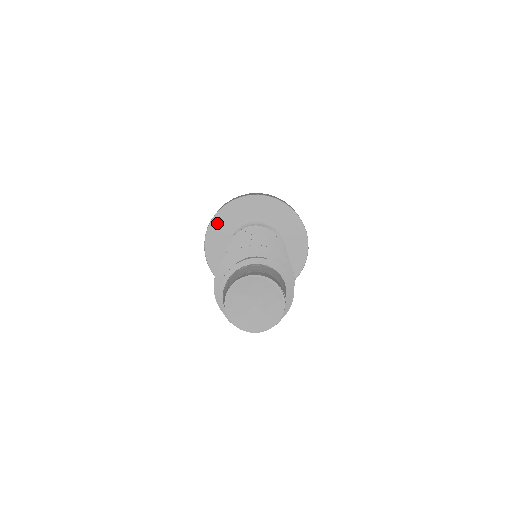
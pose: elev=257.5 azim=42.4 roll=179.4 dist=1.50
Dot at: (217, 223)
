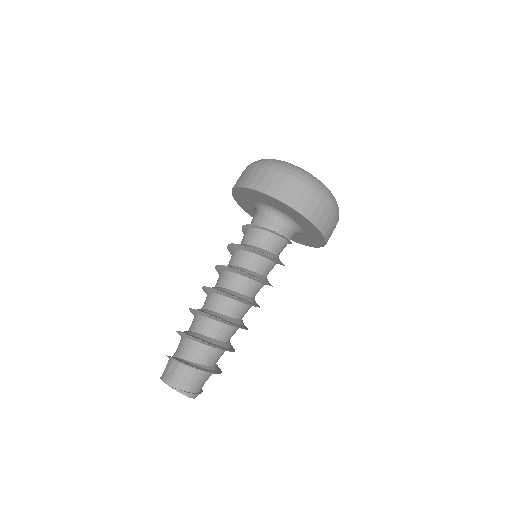
Dot at: (243, 206)
